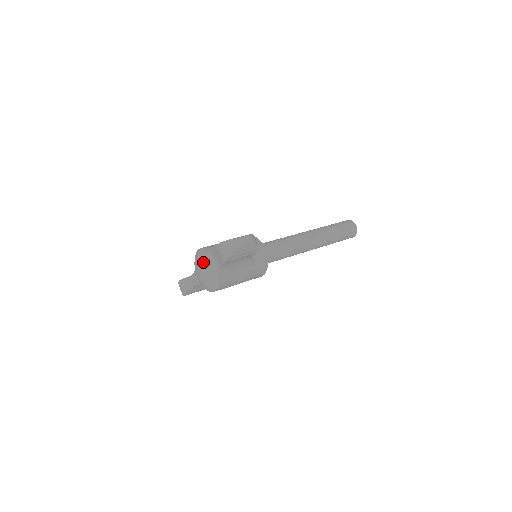
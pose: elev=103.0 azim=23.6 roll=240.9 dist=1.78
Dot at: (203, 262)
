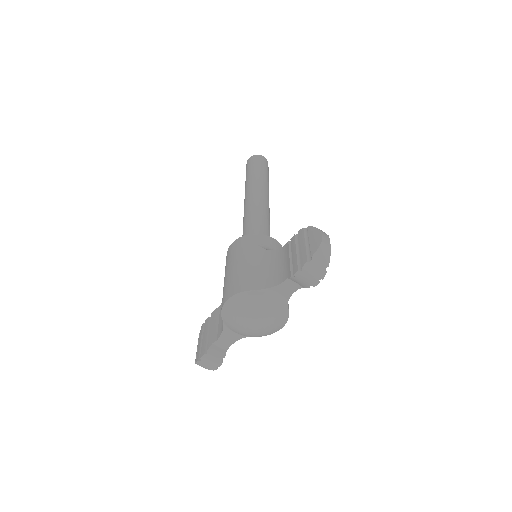
Dot at: (258, 308)
